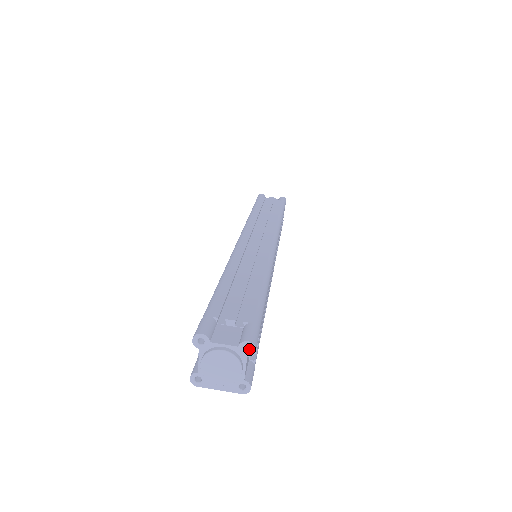
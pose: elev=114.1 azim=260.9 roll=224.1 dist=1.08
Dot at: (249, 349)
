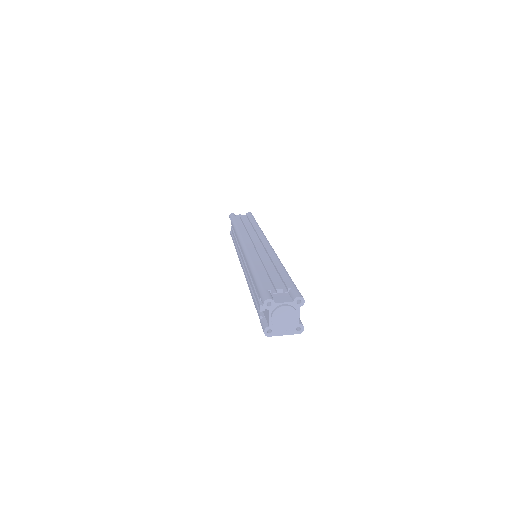
Dot at: (299, 302)
